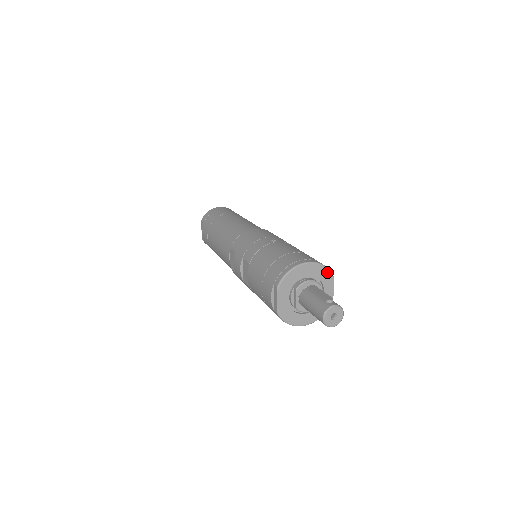
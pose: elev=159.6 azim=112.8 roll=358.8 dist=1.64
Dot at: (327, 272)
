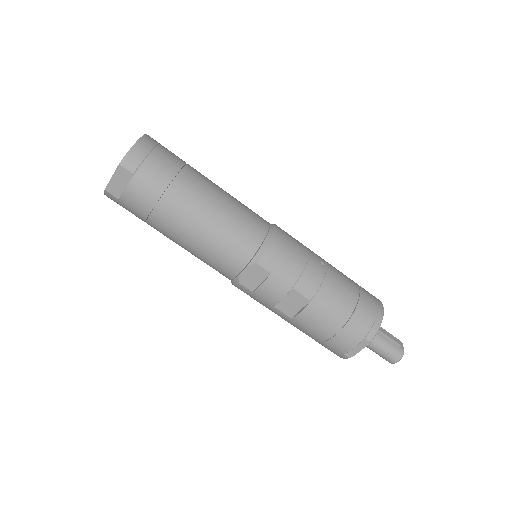
Dot at: occluded
